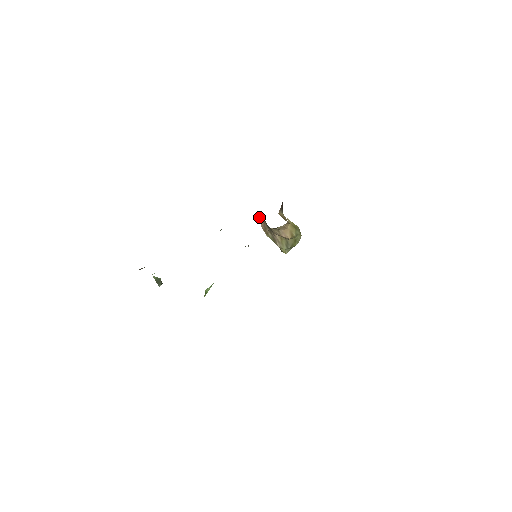
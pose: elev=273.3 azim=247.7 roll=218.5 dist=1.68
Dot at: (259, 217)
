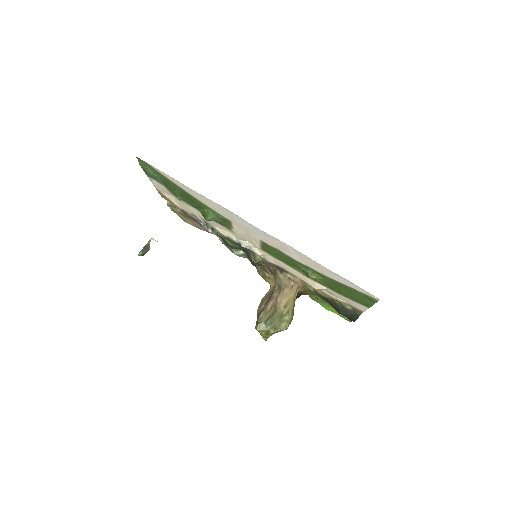
Dot at: (271, 287)
